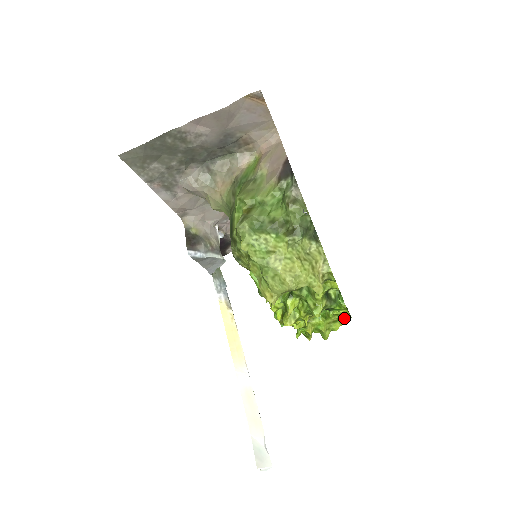
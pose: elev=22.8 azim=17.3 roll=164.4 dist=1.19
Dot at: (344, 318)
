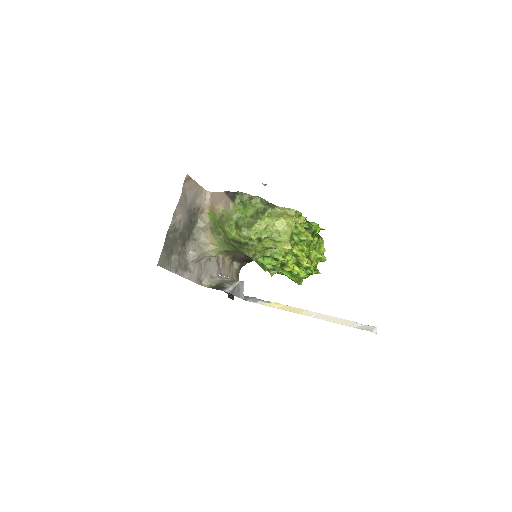
Dot at: (321, 241)
